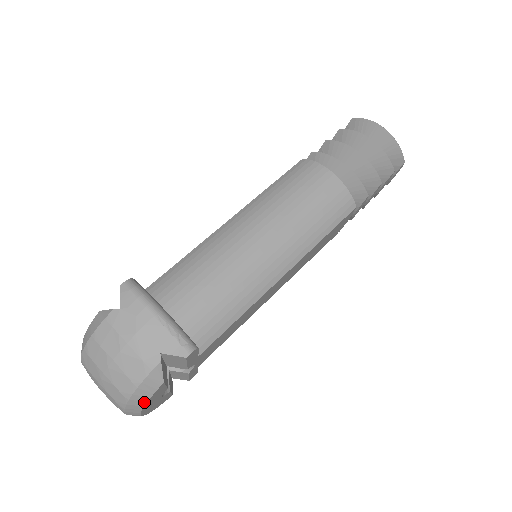
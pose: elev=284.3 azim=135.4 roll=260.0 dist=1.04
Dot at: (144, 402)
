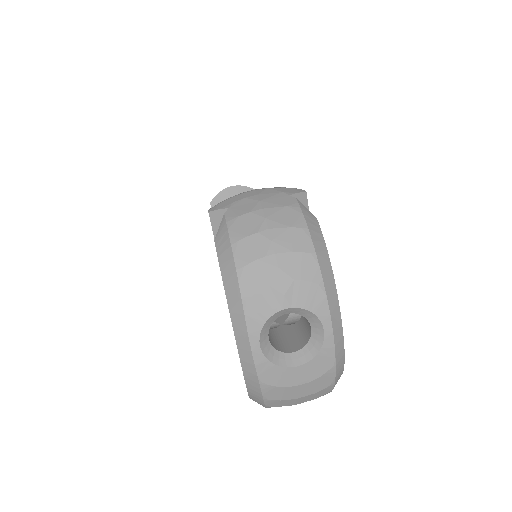
Dot at: (326, 253)
